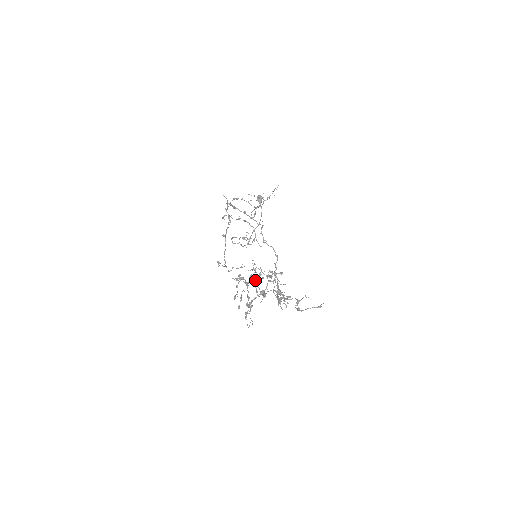
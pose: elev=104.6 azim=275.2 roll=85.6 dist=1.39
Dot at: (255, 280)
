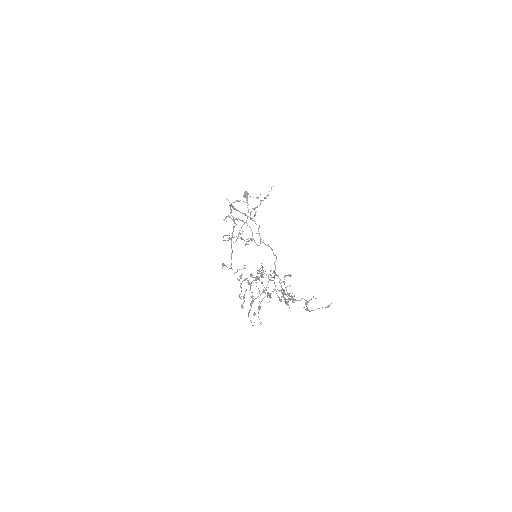
Dot at: (262, 282)
